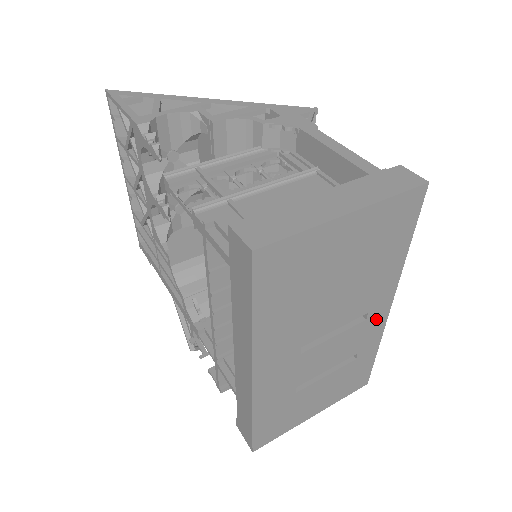
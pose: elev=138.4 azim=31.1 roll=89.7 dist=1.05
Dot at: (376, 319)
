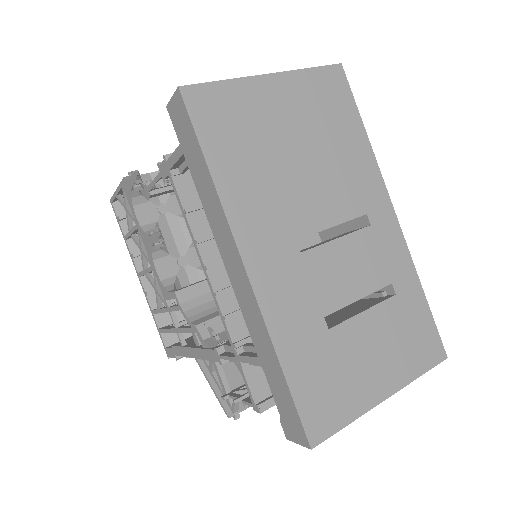
Dot at: (386, 229)
